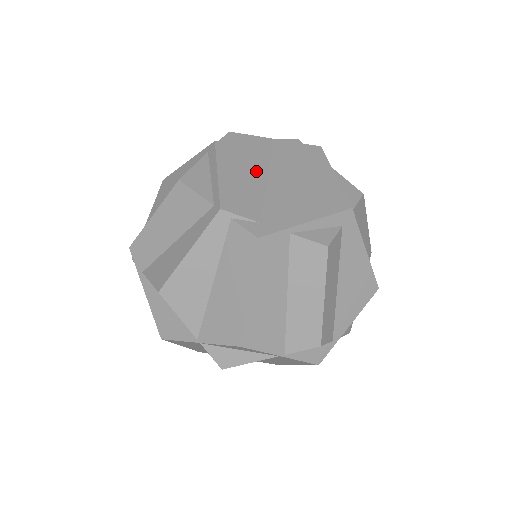
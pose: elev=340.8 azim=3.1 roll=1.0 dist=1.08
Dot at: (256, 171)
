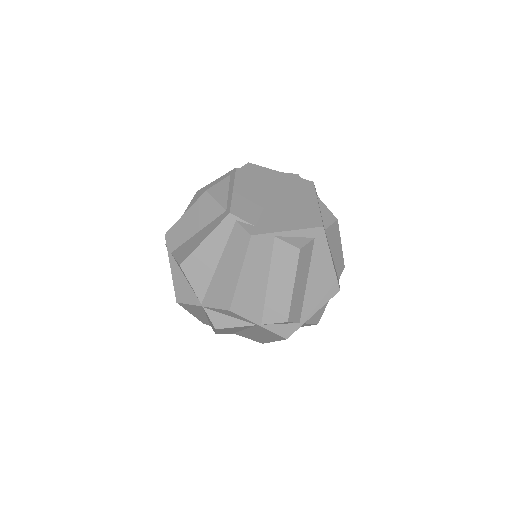
Dot at: (261, 192)
